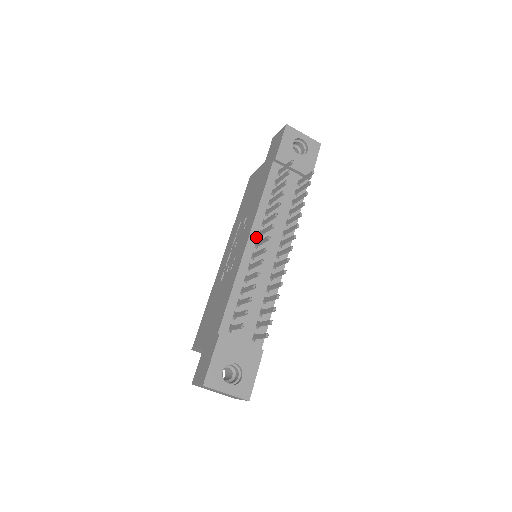
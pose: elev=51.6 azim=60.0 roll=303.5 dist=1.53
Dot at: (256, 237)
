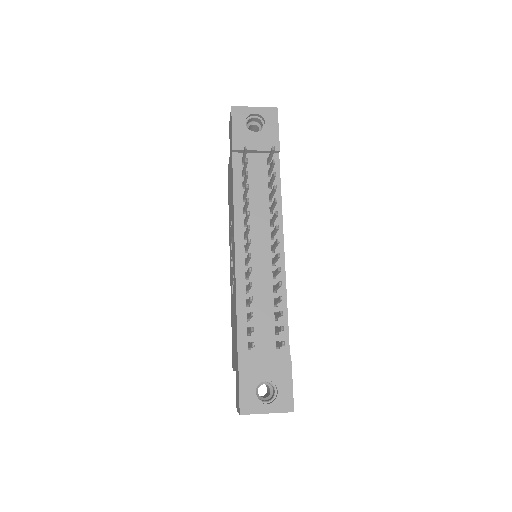
Dot at: (242, 241)
